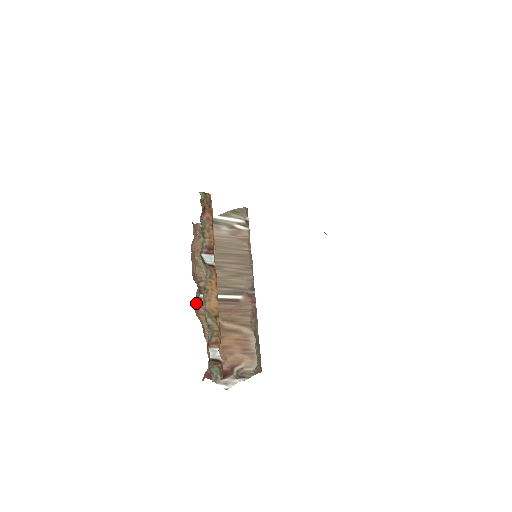
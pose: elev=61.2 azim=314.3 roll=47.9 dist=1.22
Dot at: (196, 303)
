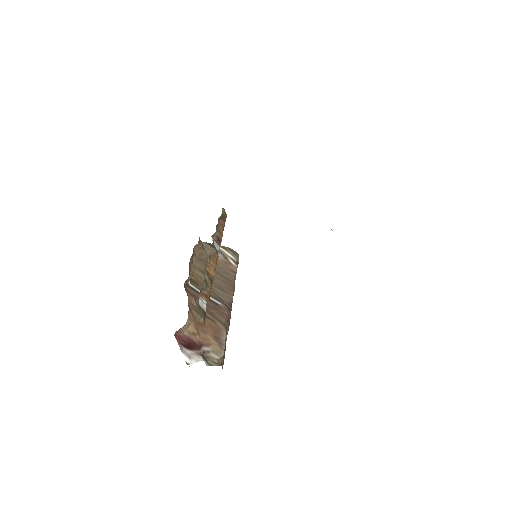
Dot at: (185, 284)
